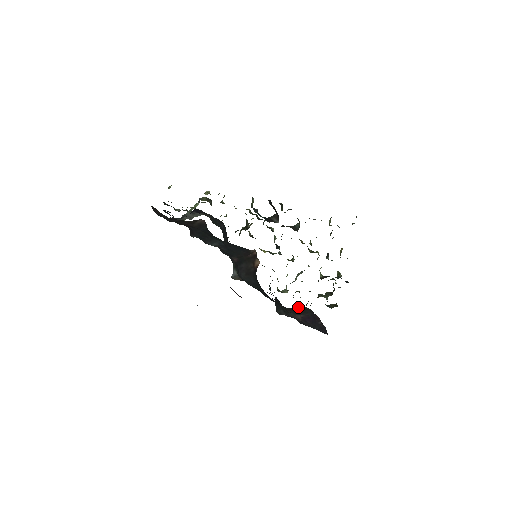
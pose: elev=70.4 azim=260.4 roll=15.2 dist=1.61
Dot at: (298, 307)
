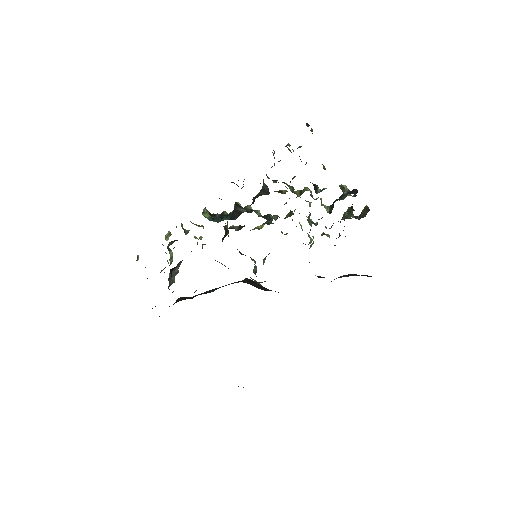
Dot at: occluded
